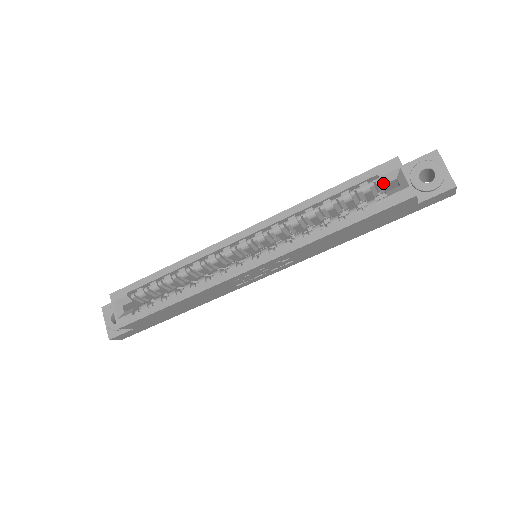
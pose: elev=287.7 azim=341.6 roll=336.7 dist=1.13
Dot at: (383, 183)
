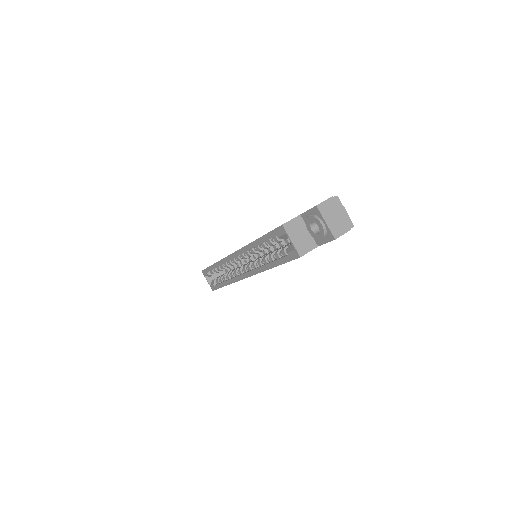
Dot at: (284, 239)
